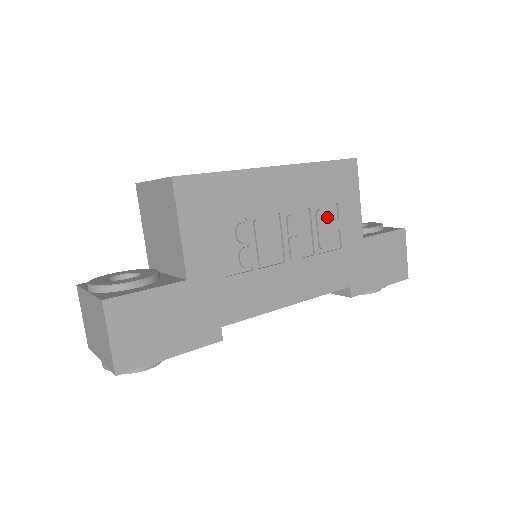
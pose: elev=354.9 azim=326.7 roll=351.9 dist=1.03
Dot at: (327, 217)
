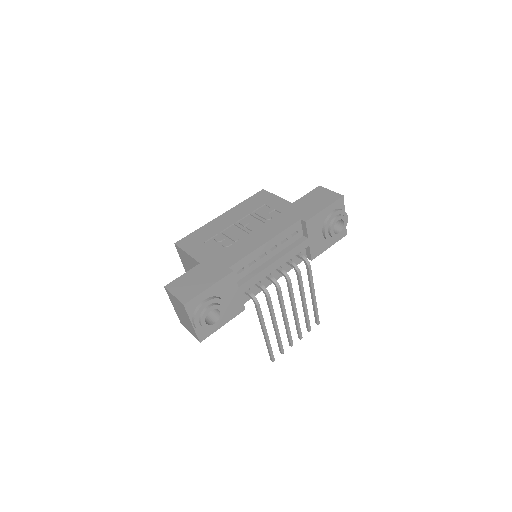
Dot at: (263, 211)
